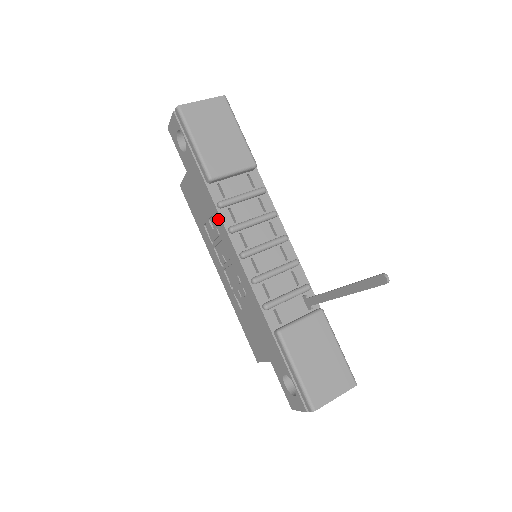
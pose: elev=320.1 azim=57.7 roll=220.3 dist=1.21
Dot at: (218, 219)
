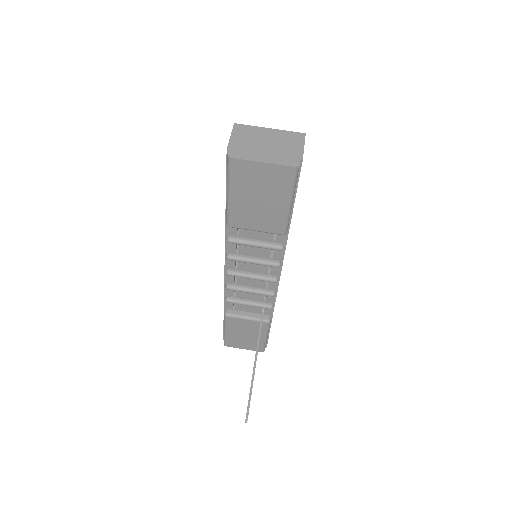
Dot at: occluded
